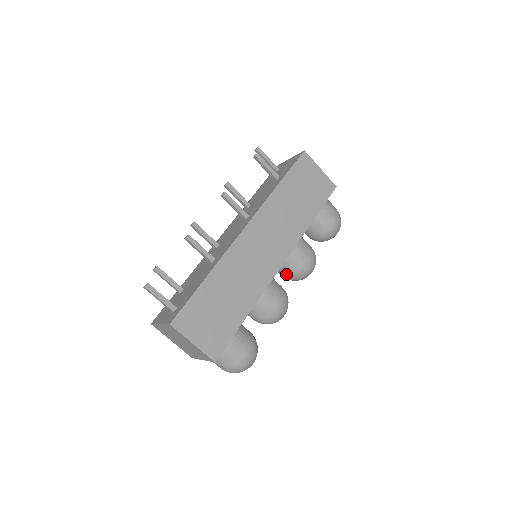
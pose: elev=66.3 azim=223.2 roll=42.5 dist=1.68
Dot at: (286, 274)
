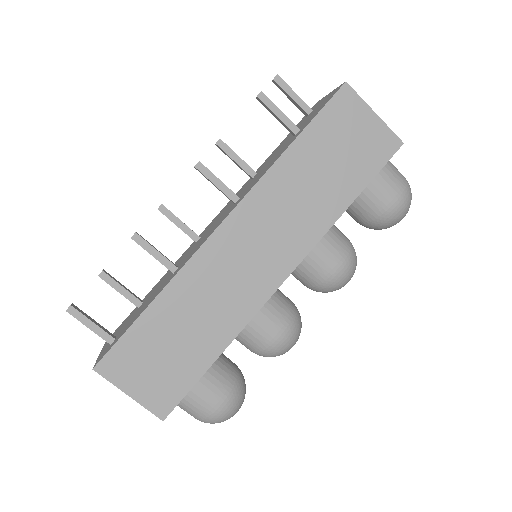
Dot at: (304, 284)
